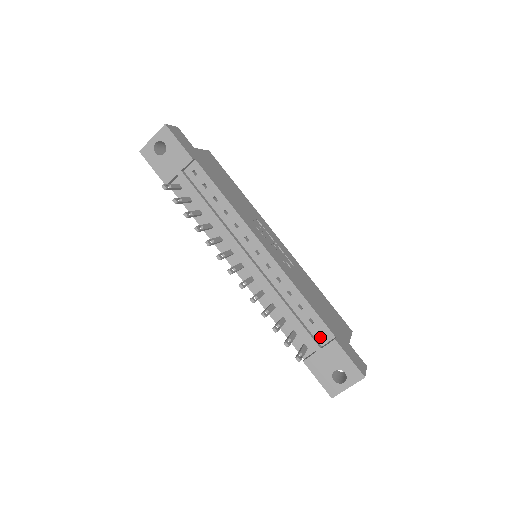
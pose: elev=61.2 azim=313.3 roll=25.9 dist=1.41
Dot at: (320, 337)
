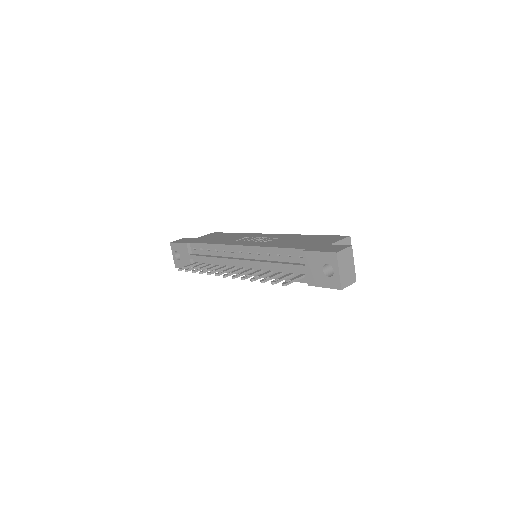
Dot at: (301, 260)
